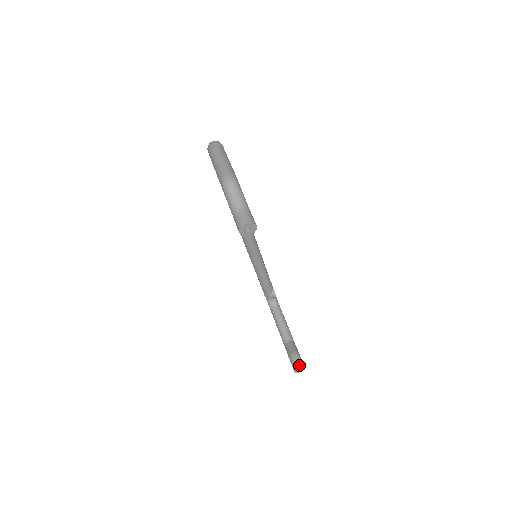
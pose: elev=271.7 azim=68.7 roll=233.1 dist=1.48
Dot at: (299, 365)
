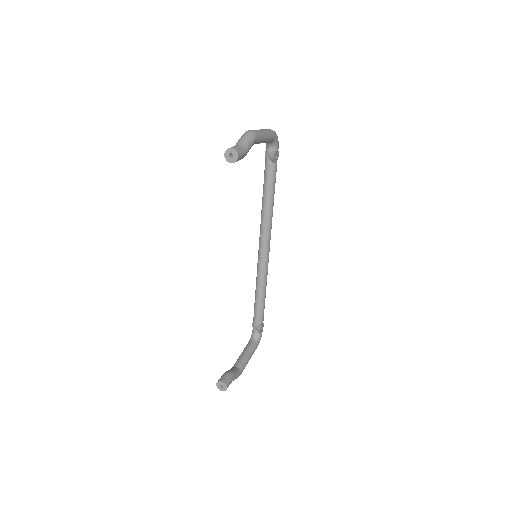
Dot at: (224, 380)
